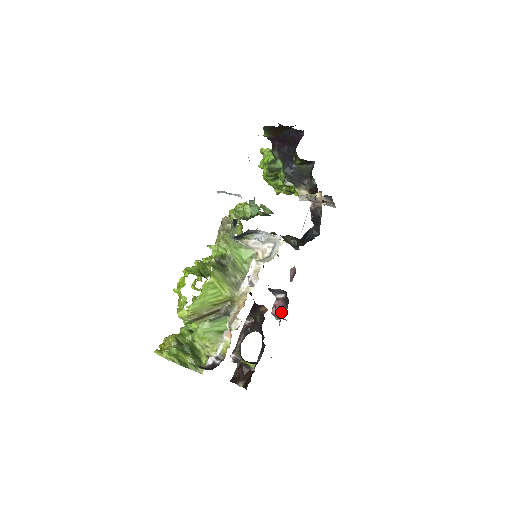
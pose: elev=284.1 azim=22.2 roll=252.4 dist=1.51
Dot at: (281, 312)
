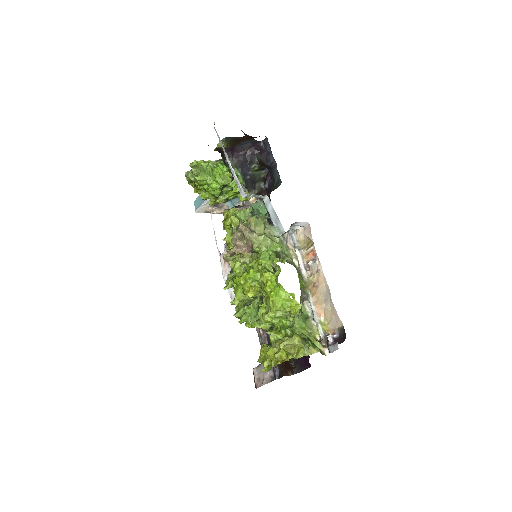
Dot at: occluded
